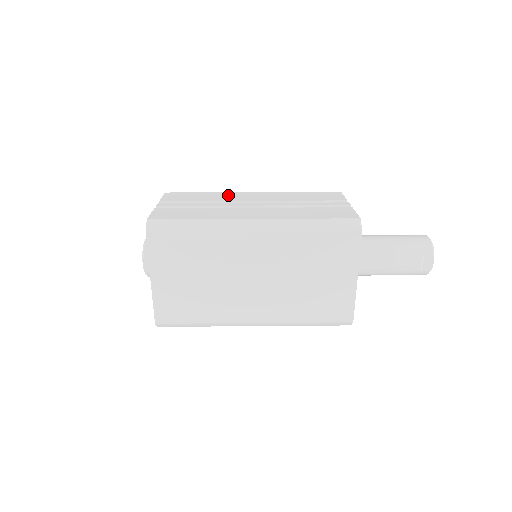
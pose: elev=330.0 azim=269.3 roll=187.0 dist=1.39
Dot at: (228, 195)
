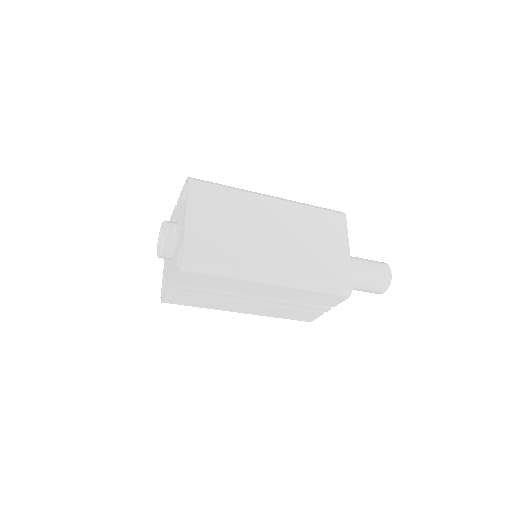
Dot at: occluded
